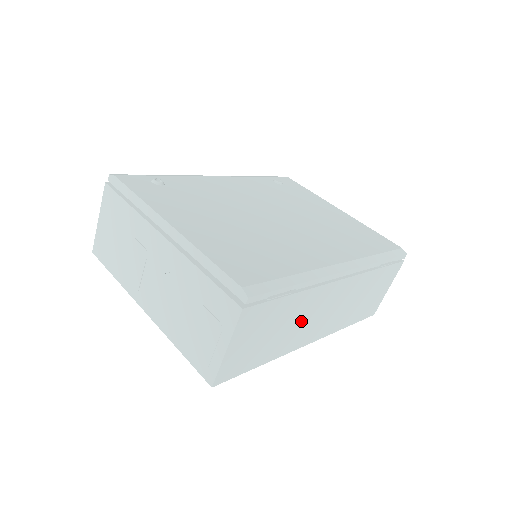
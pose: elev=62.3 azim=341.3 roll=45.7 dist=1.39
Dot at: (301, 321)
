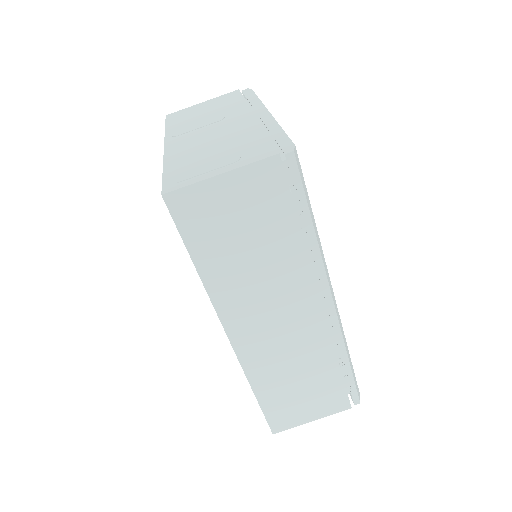
Dot at: (262, 285)
